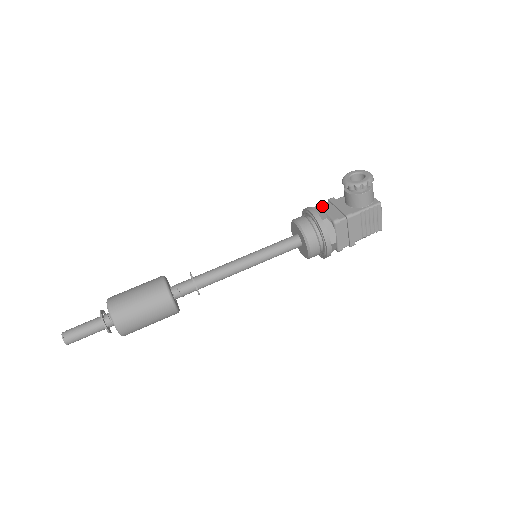
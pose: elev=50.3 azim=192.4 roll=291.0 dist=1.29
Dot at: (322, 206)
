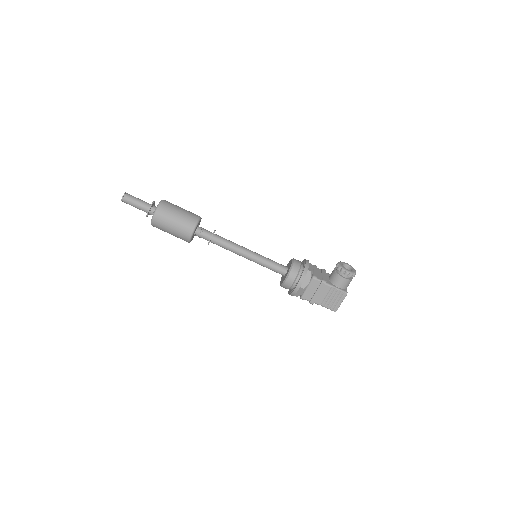
Dot at: (315, 267)
